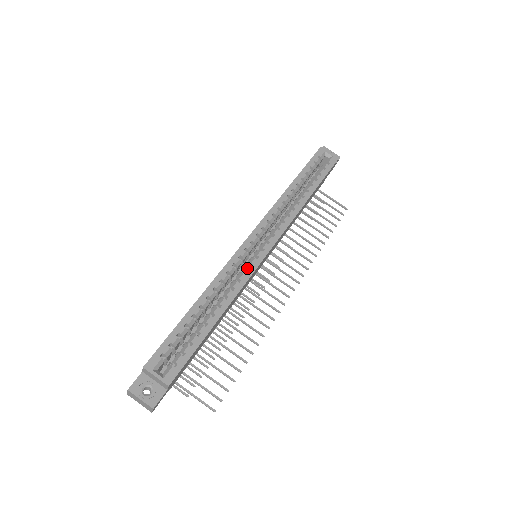
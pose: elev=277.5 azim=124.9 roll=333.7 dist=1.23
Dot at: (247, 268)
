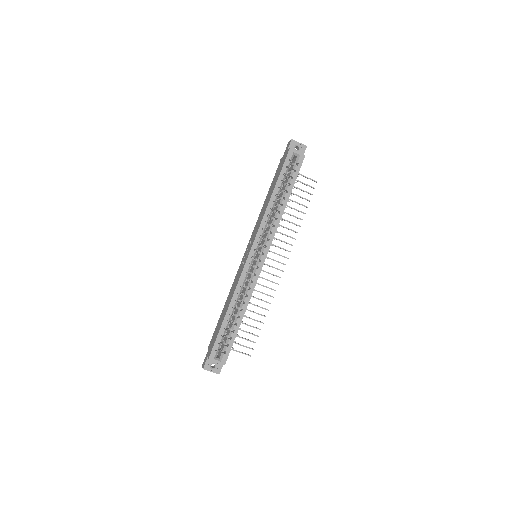
Dot at: (253, 278)
